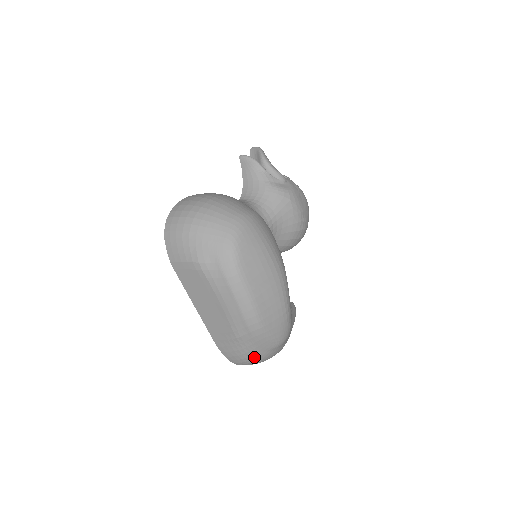
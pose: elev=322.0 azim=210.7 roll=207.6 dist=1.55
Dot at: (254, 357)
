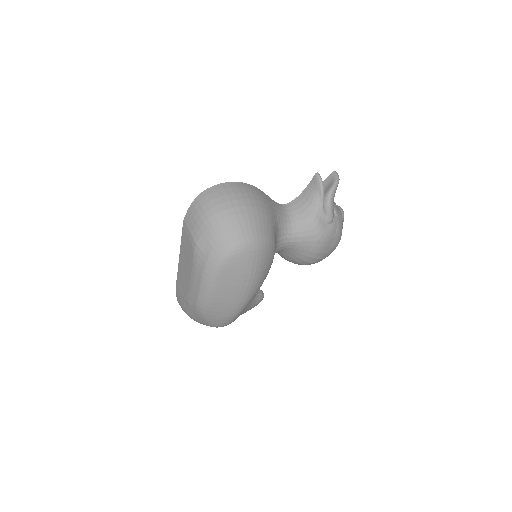
Dot at: (192, 318)
